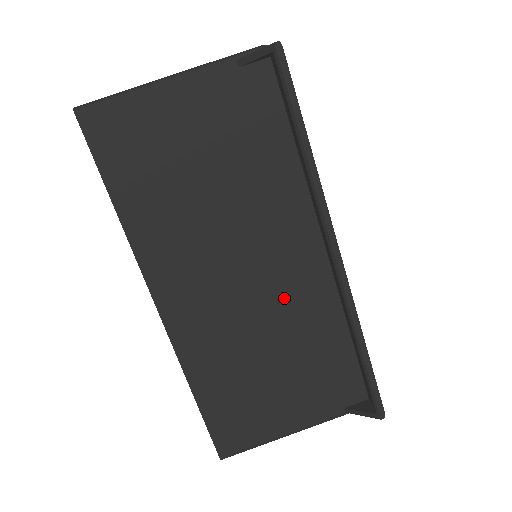
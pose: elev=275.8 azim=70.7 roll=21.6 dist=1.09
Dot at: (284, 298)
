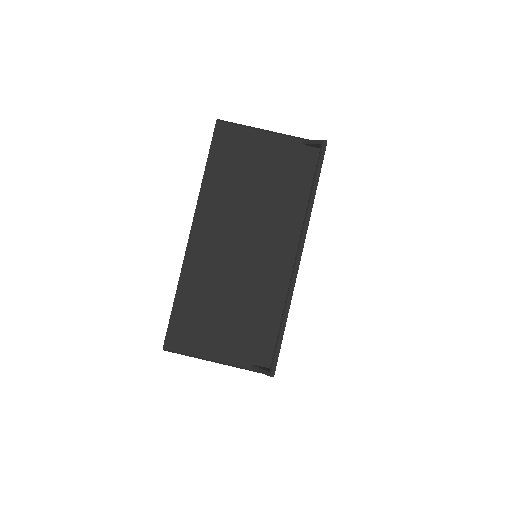
Dot at: (258, 272)
